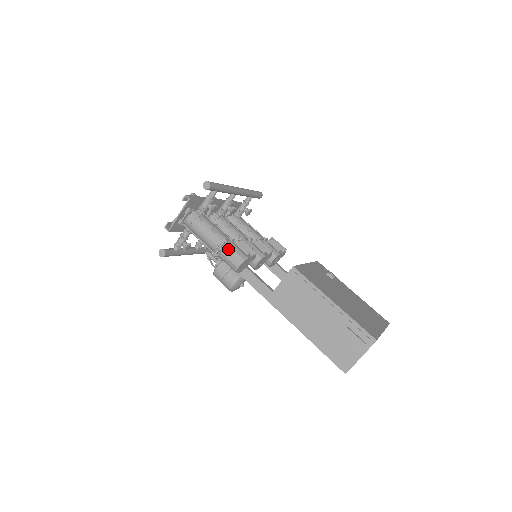
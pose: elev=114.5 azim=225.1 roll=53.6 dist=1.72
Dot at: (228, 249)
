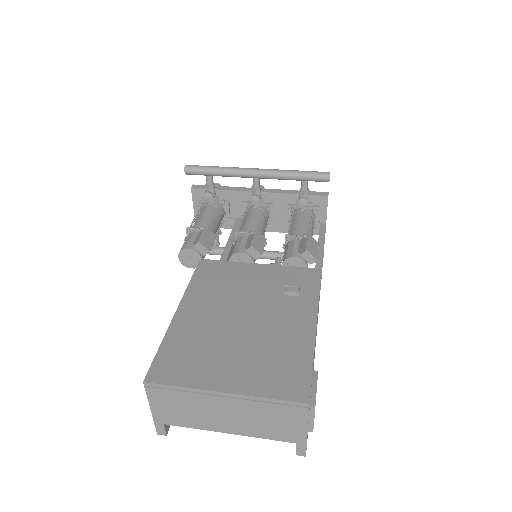
Dot at: occluded
